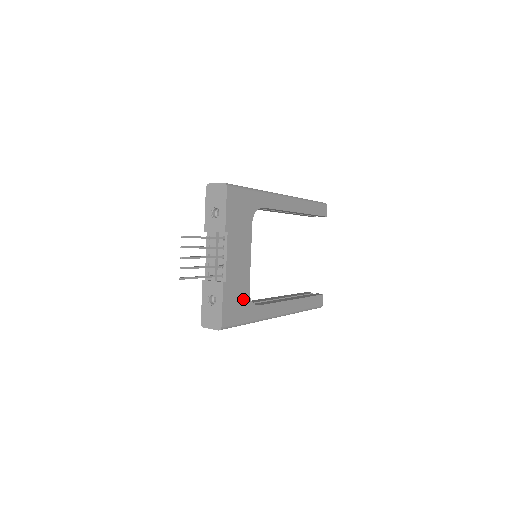
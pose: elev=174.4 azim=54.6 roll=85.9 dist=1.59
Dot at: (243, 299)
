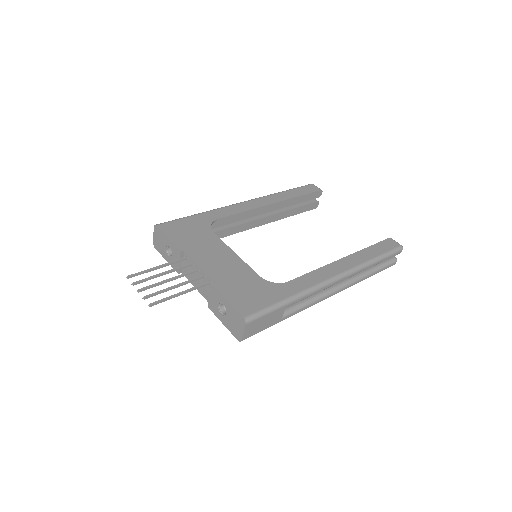
Dot at: (257, 286)
